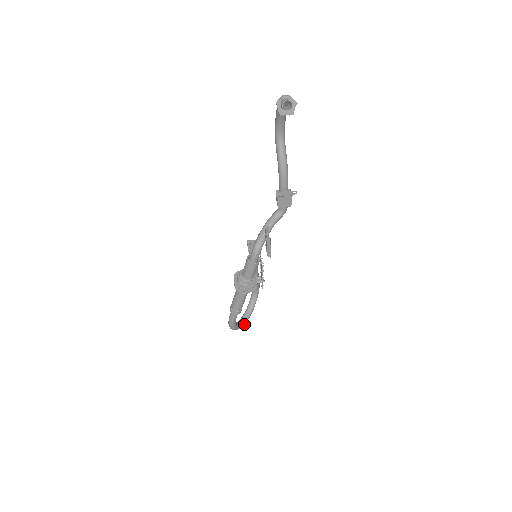
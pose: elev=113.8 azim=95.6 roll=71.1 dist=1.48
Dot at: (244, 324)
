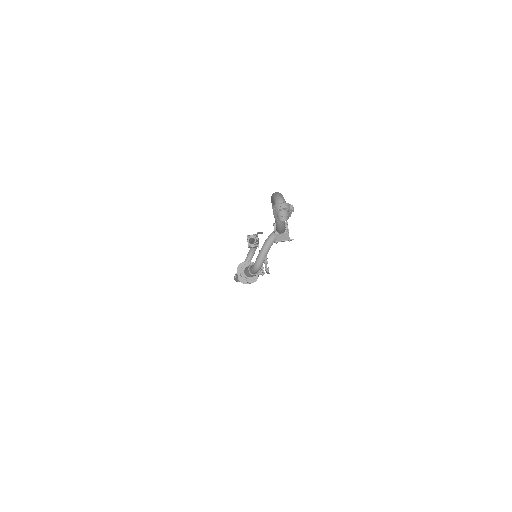
Dot at: occluded
